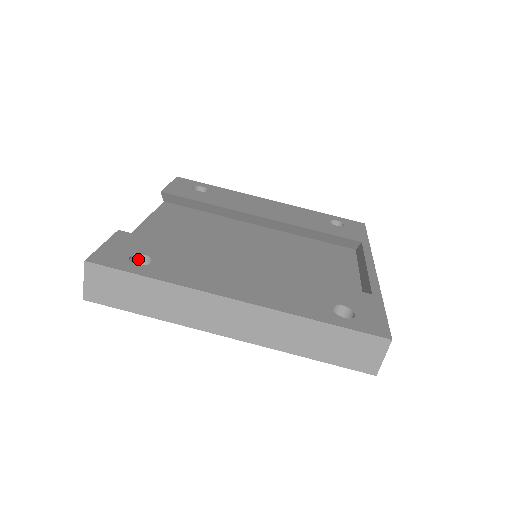
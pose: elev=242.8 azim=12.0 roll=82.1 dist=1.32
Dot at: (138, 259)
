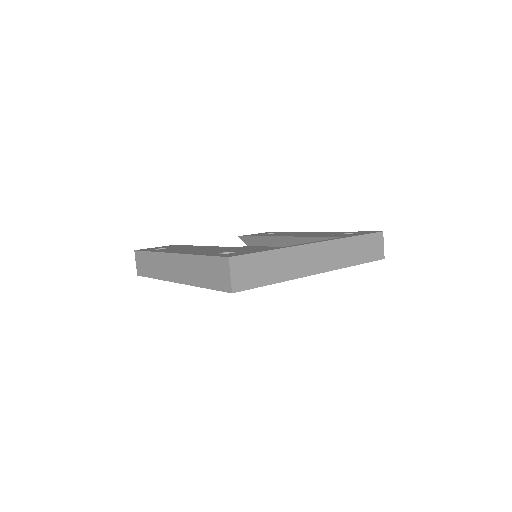
Dot at: occluded
